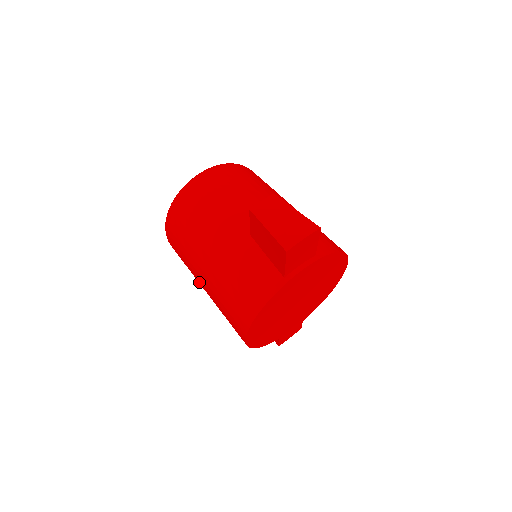
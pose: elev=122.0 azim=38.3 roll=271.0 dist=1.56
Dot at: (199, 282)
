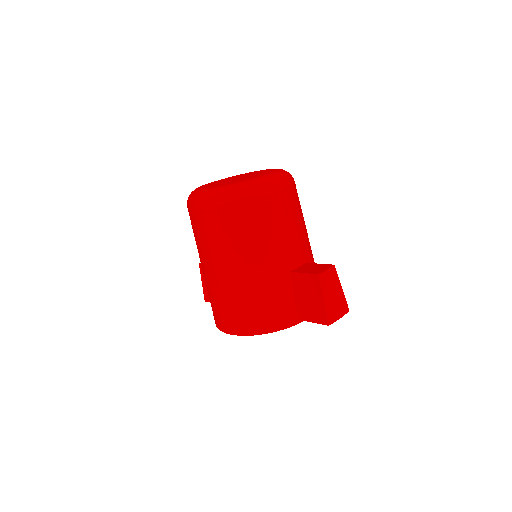
Dot at: (209, 264)
